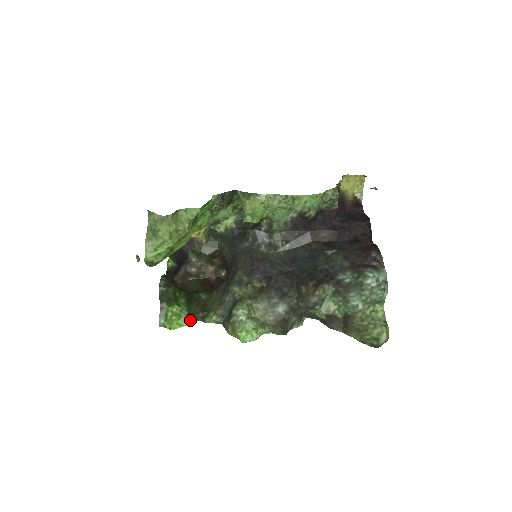
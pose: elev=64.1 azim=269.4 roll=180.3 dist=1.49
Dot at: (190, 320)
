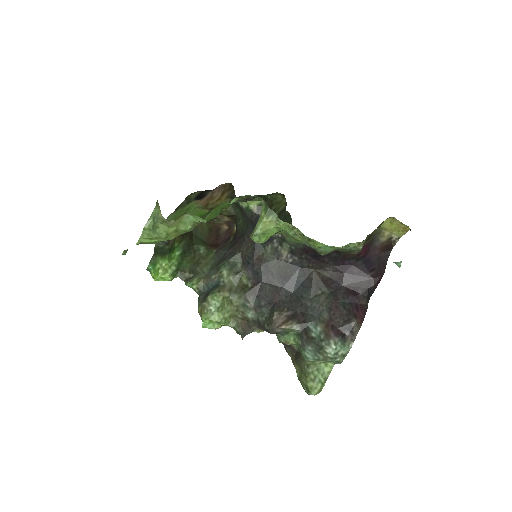
Dot at: (175, 276)
